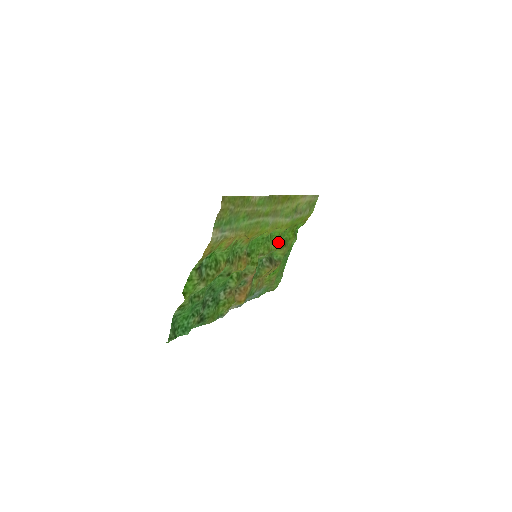
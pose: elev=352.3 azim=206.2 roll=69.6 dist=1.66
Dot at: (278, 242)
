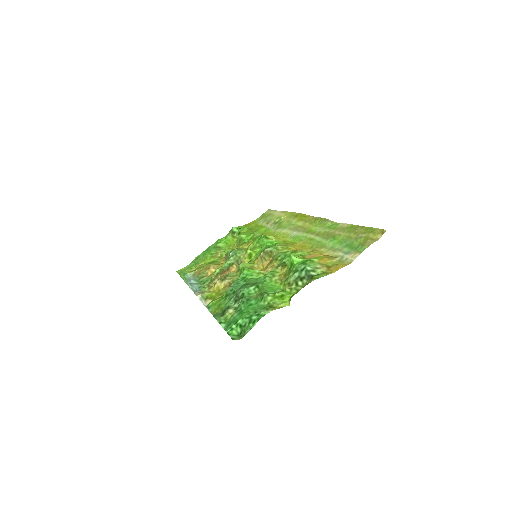
Dot at: occluded
